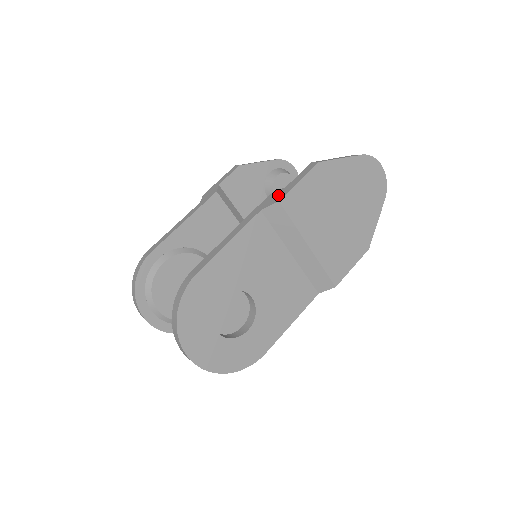
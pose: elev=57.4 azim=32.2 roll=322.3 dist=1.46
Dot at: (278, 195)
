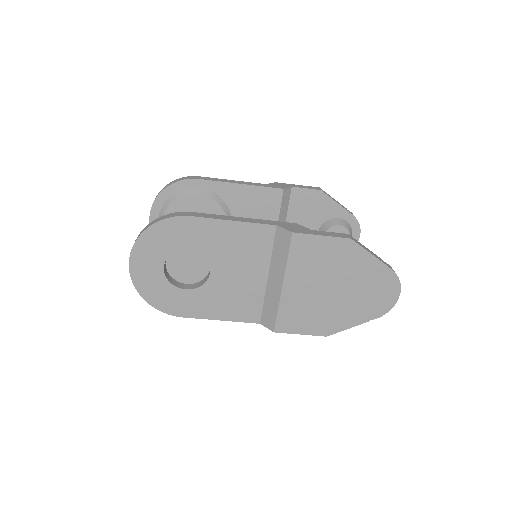
Dot at: (299, 229)
